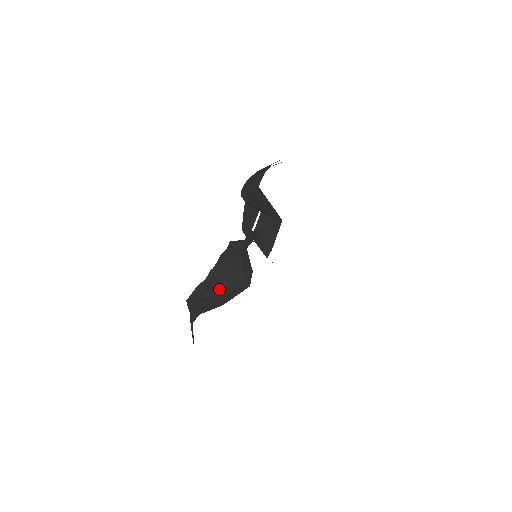
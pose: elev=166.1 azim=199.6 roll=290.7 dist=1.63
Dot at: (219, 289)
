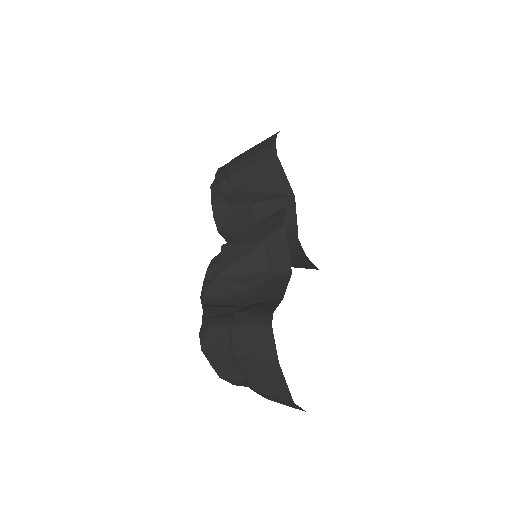
Dot at: (244, 298)
